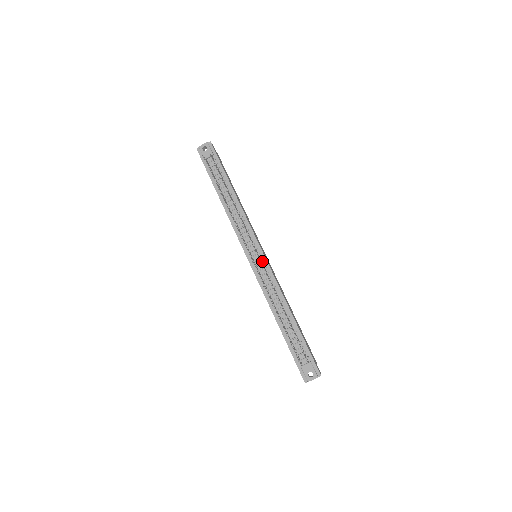
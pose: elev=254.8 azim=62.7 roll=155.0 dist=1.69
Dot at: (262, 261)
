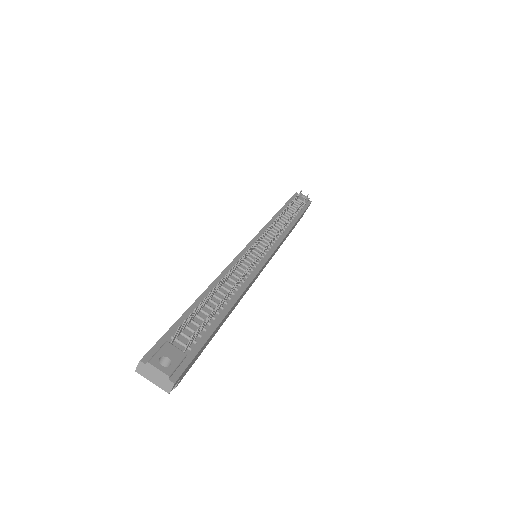
Dot at: (261, 258)
